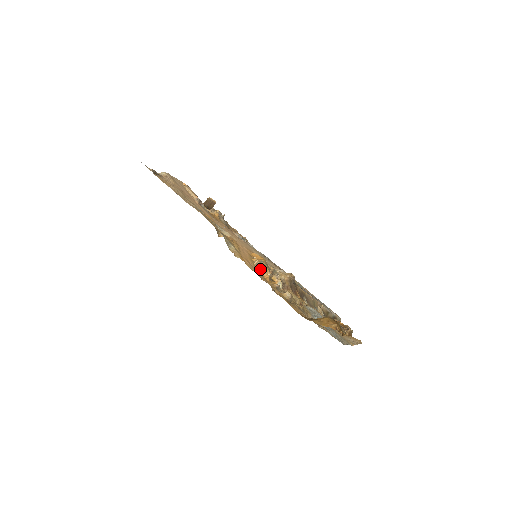
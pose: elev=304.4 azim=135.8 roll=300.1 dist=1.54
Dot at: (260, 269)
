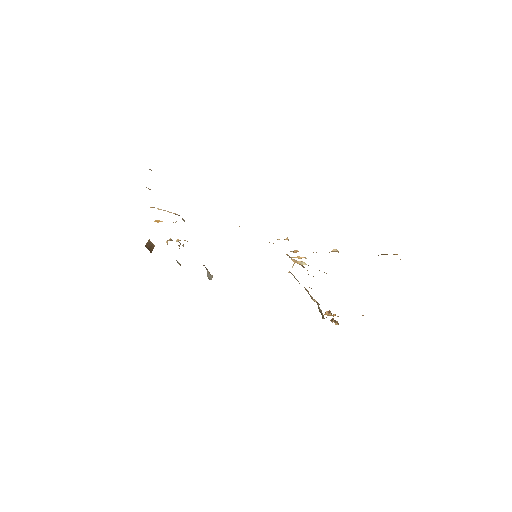
Dot at: occluded
